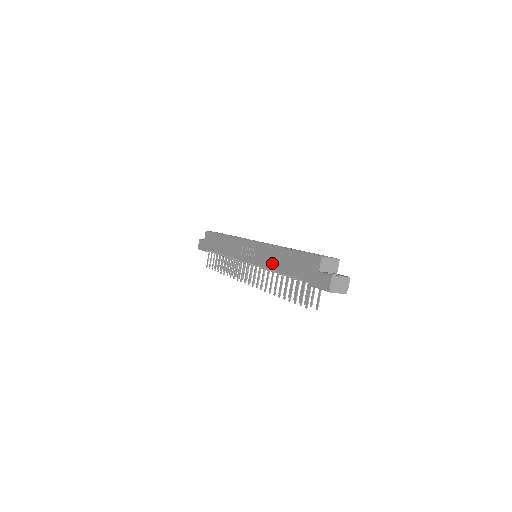
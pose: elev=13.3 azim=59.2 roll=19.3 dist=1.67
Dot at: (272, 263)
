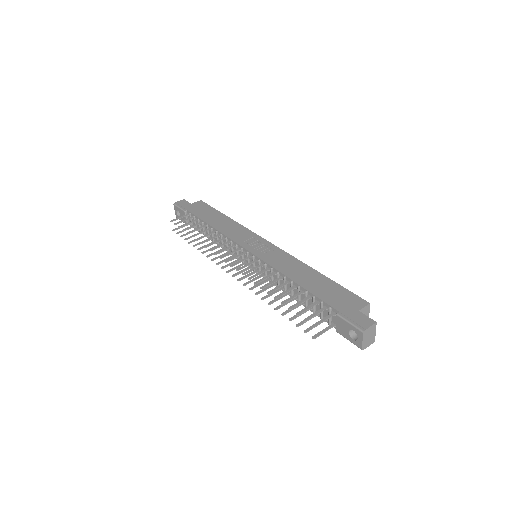
Dot at: (290, 270)
